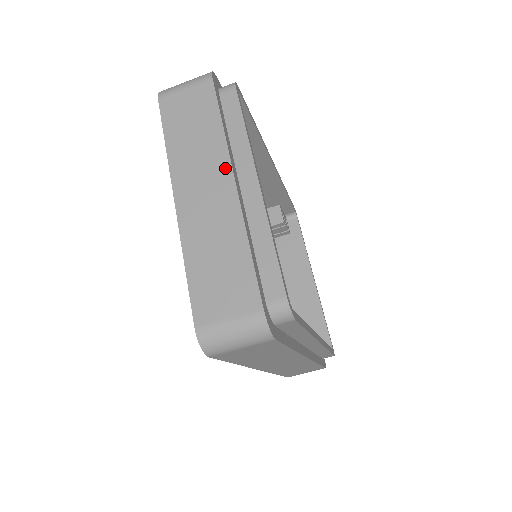
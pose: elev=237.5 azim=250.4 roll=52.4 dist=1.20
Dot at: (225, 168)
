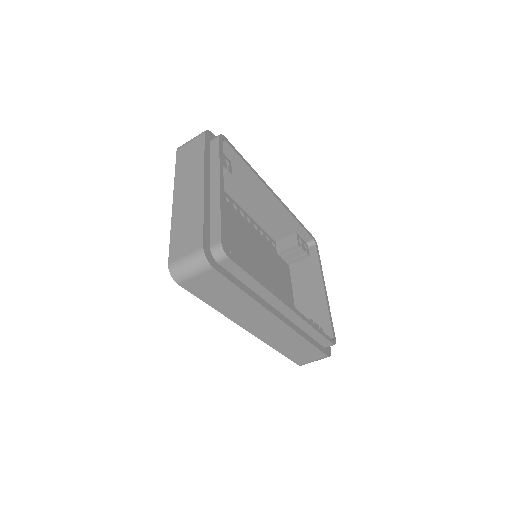
Dot at: (200, 177)
